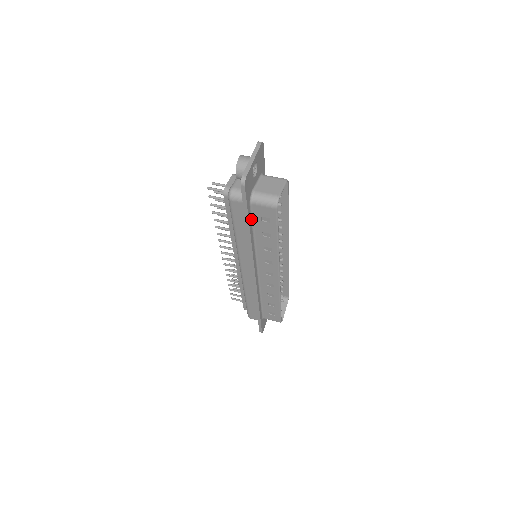
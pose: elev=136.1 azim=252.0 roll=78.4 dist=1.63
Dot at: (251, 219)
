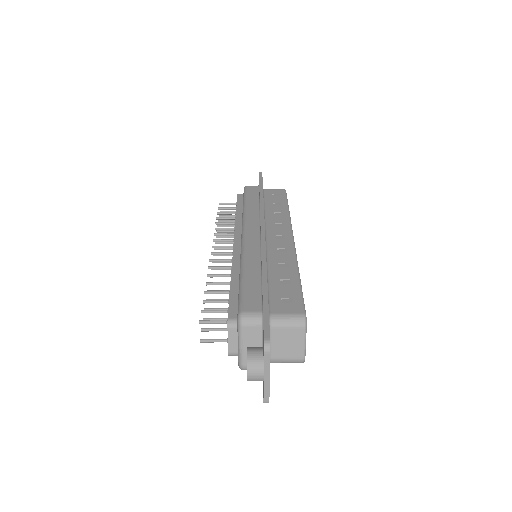
Dot at: occluded
